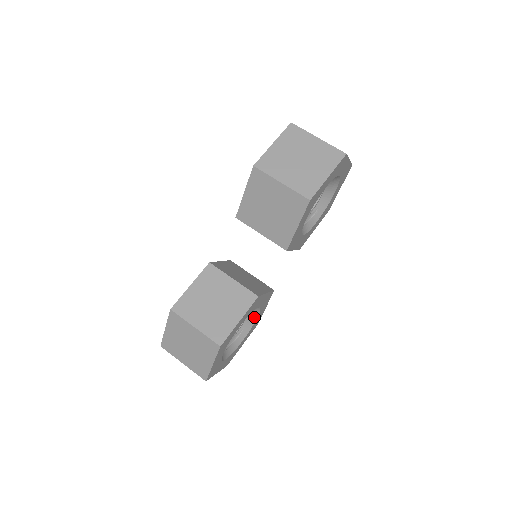
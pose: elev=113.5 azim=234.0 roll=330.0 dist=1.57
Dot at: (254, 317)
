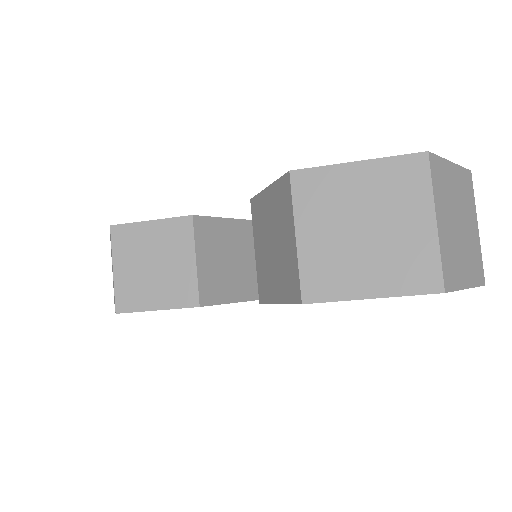
Dot at: occluded
